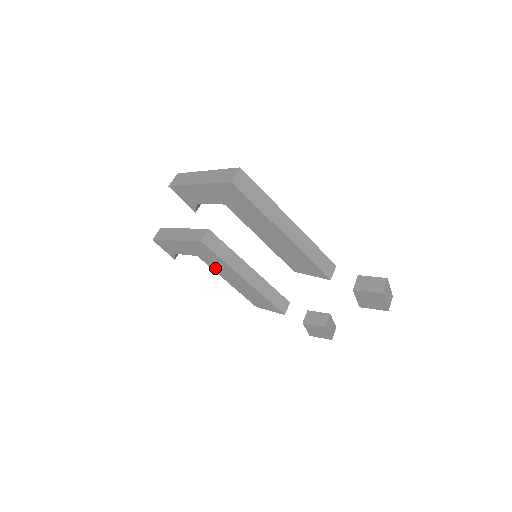
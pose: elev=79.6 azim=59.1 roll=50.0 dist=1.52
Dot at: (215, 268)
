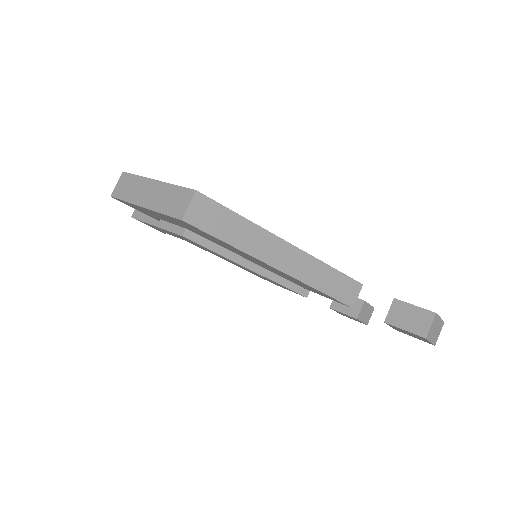
Dot at: (212, 253)
